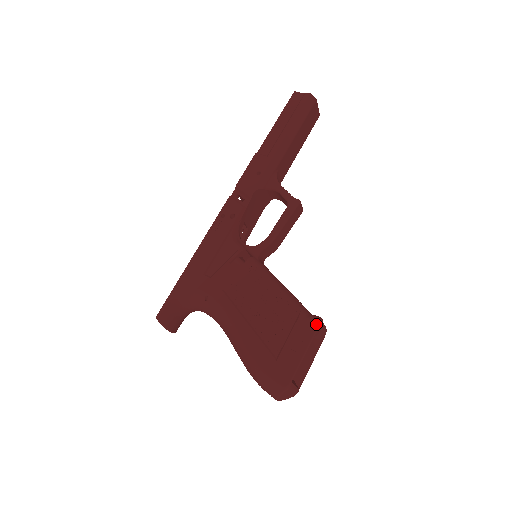
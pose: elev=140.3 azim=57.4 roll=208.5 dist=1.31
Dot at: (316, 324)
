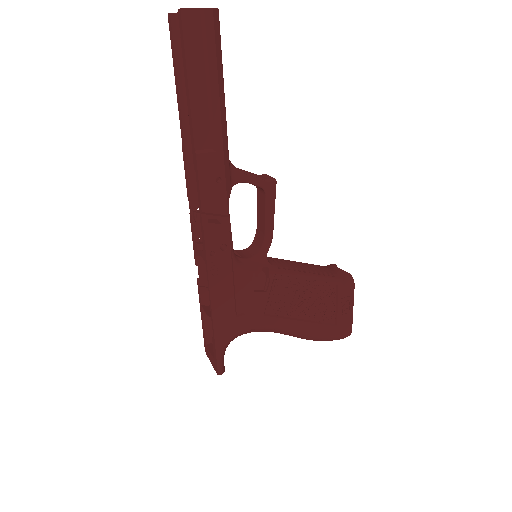
Dot at: (353, 284)
